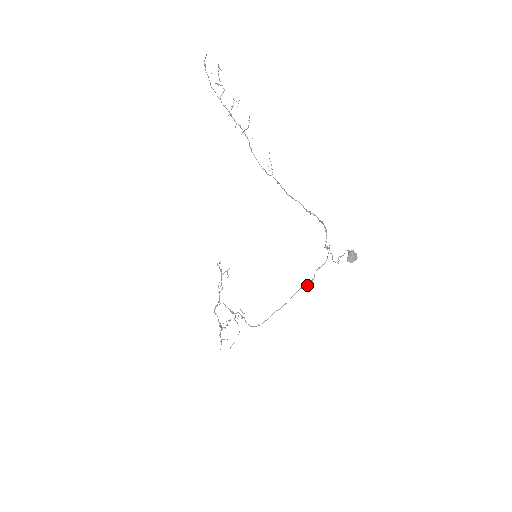
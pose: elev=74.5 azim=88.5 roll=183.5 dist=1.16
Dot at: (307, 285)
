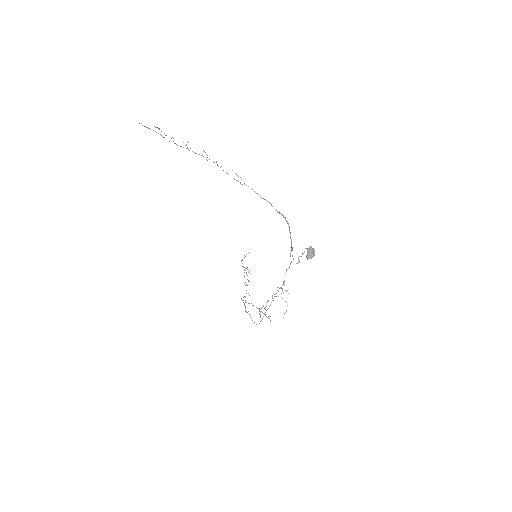
Dot at: occluded
